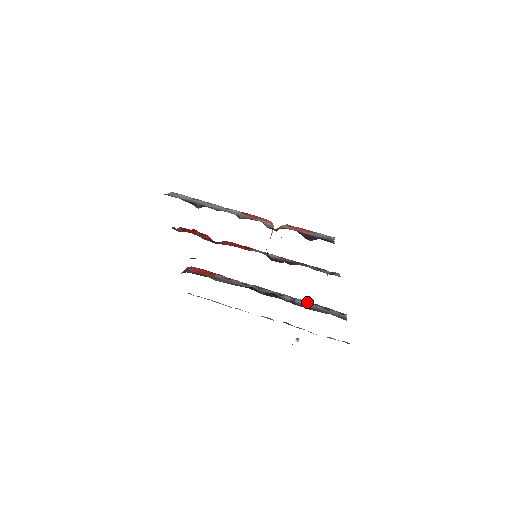
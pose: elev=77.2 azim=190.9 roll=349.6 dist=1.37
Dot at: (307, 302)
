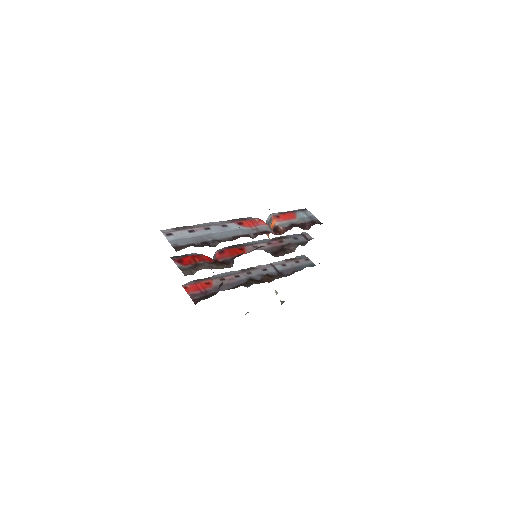
Dot at: (282, 263)
